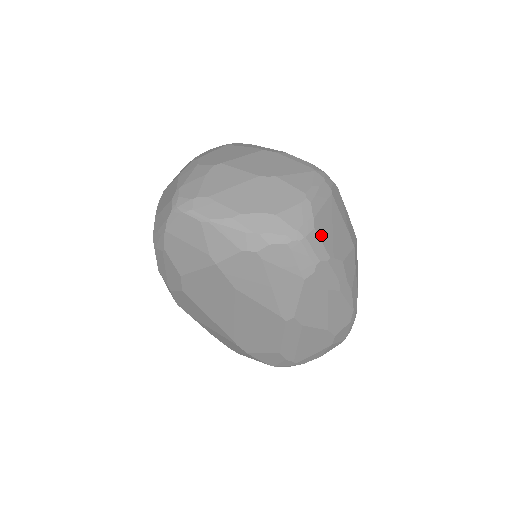
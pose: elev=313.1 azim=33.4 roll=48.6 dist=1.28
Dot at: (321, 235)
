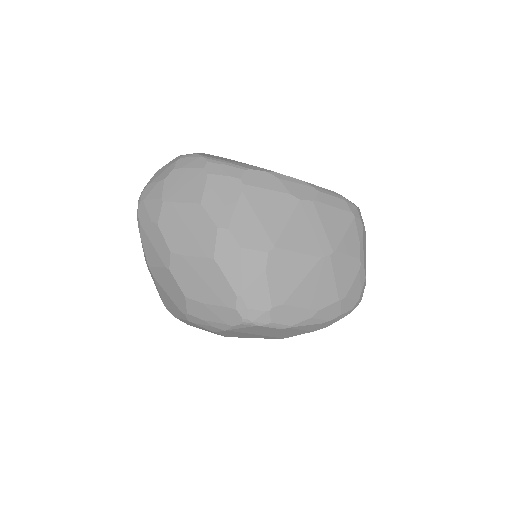
Dot at: occluded
